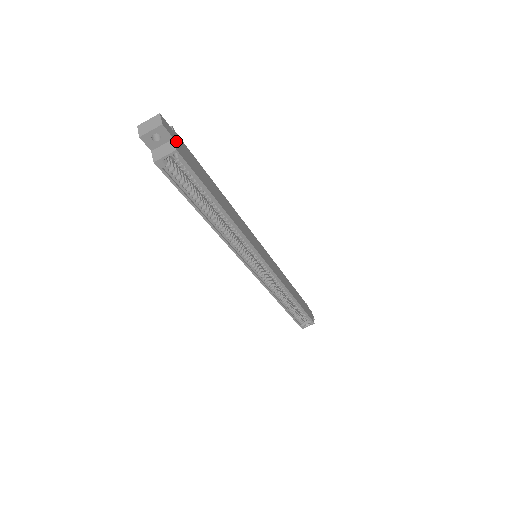
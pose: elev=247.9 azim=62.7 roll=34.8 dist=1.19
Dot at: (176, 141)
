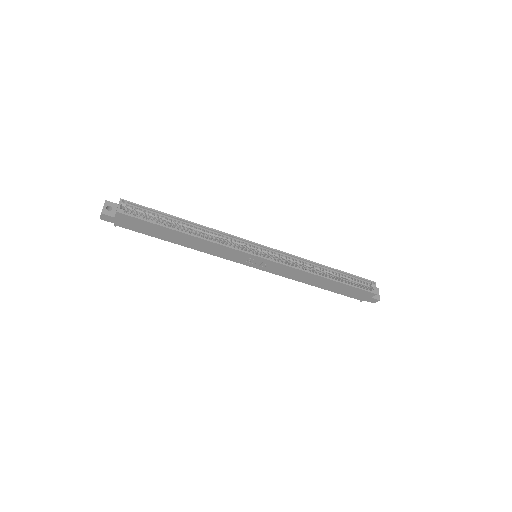
Dot at: occluded
